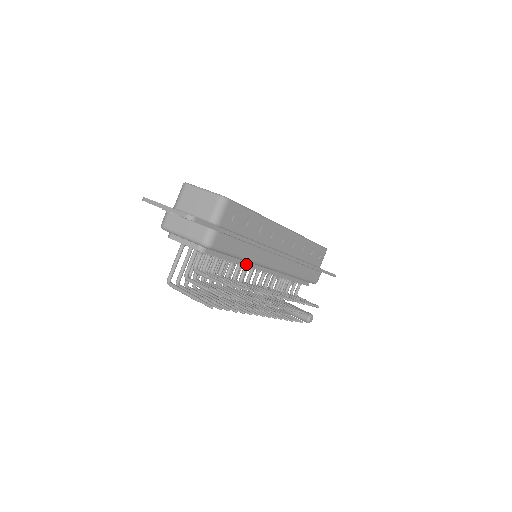
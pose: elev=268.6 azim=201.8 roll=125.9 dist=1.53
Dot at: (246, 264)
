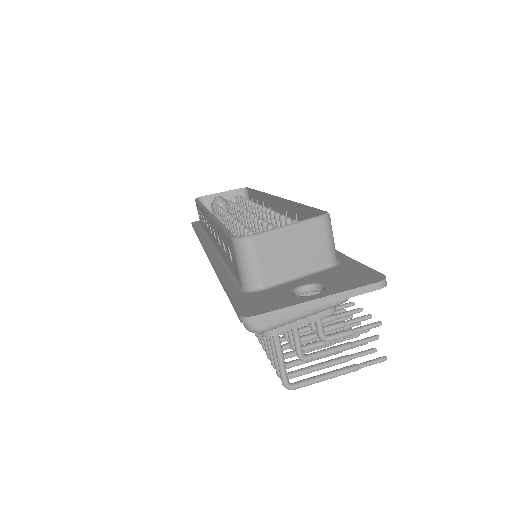
Dot at: occluded
